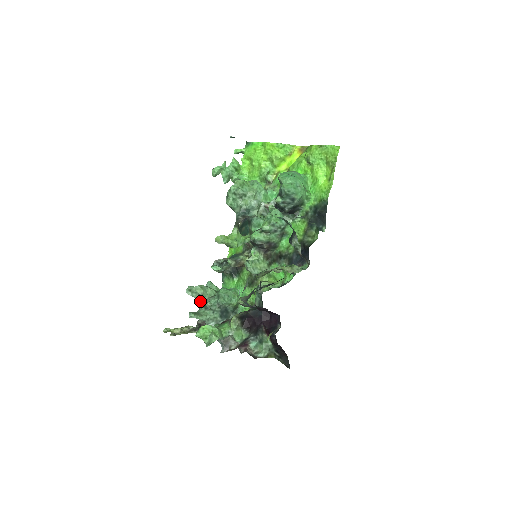
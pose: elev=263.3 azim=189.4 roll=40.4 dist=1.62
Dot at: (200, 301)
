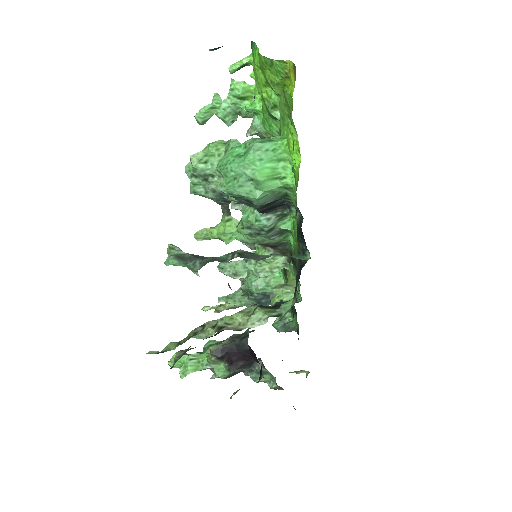
Dot at: occluded
